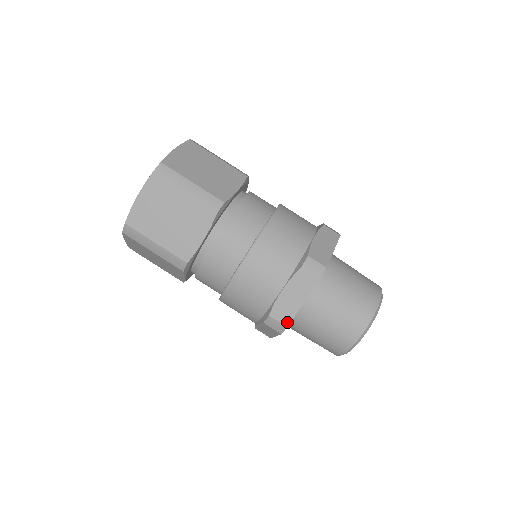
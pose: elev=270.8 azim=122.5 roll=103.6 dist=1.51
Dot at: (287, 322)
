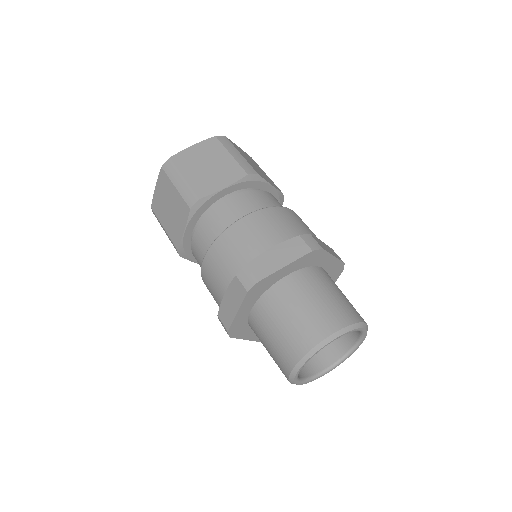
Dot at: (227, 327)
